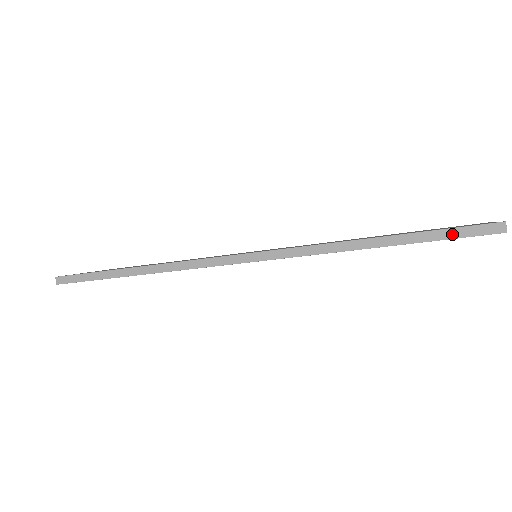
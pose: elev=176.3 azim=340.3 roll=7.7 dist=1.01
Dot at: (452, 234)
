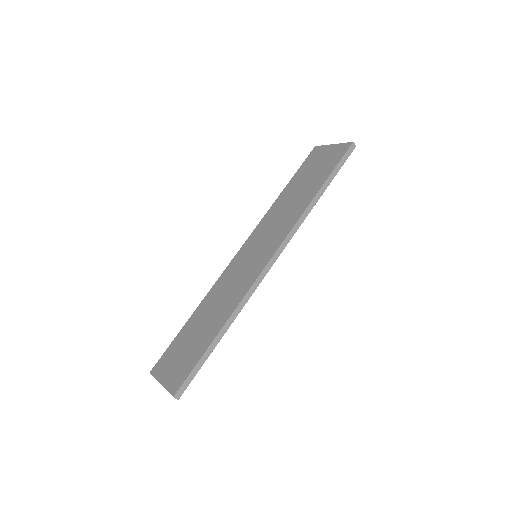
Dot at: (342, 163)
